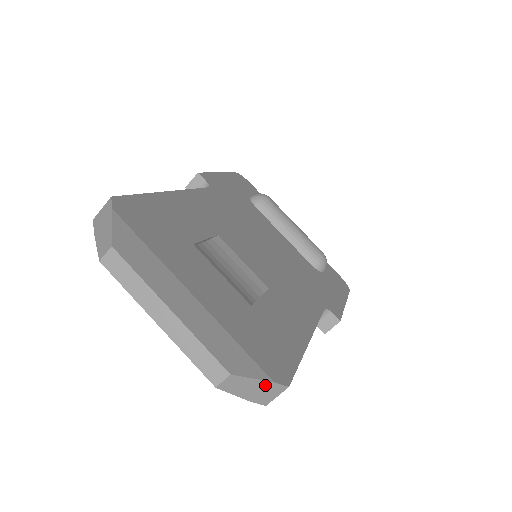
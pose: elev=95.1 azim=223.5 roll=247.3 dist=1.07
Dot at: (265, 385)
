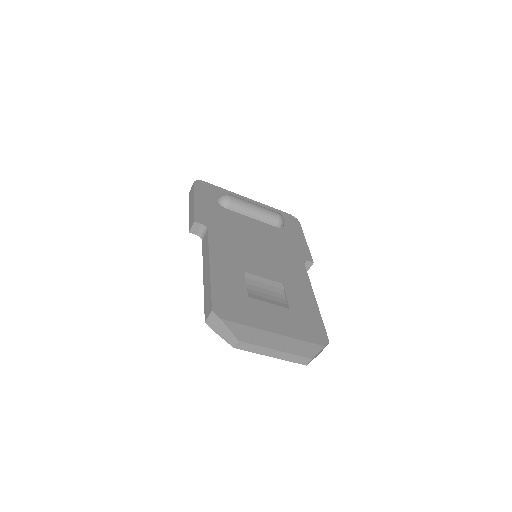
Dot at: occluded
